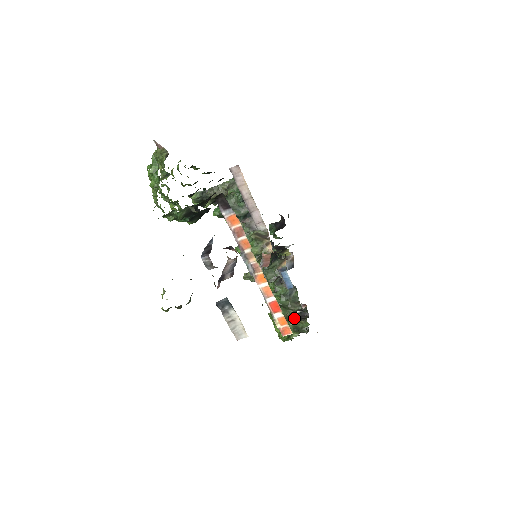
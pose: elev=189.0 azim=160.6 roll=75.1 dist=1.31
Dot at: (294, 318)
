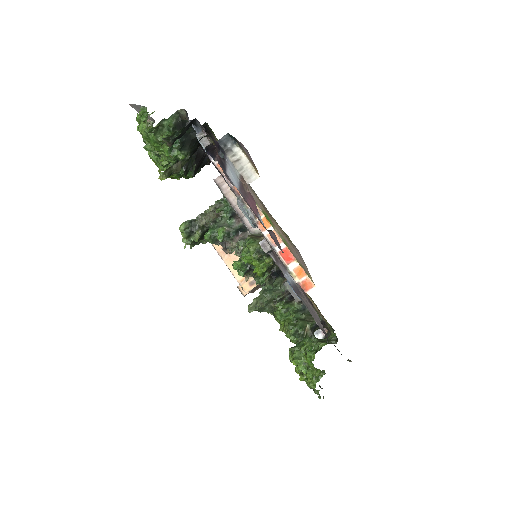
Dot at: occluded
